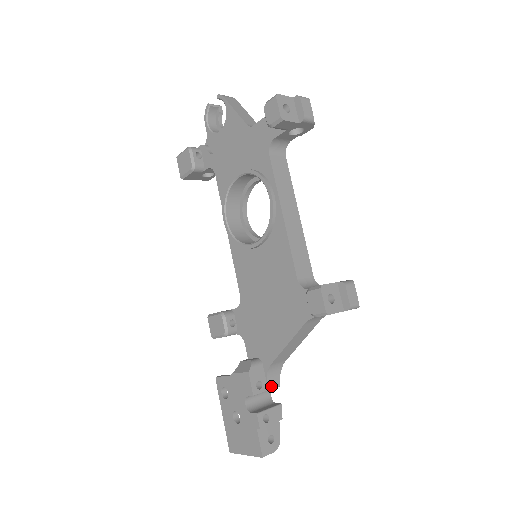
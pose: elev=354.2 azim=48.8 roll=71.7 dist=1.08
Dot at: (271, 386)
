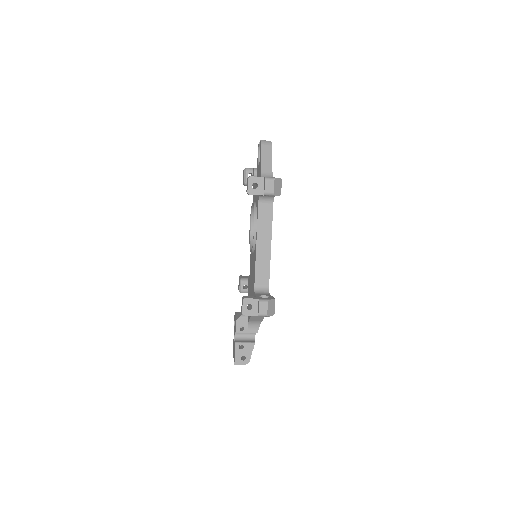
Dot at: (251, 331)
